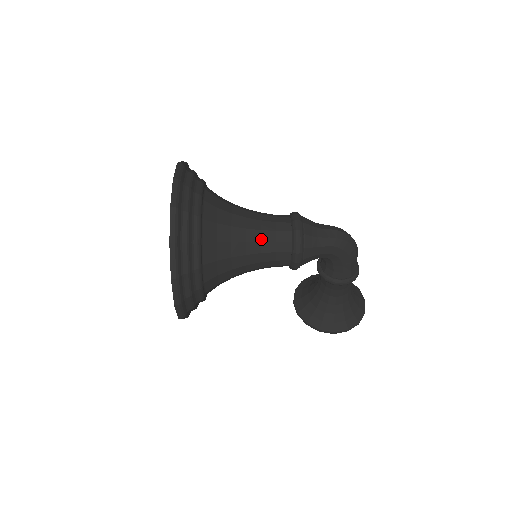
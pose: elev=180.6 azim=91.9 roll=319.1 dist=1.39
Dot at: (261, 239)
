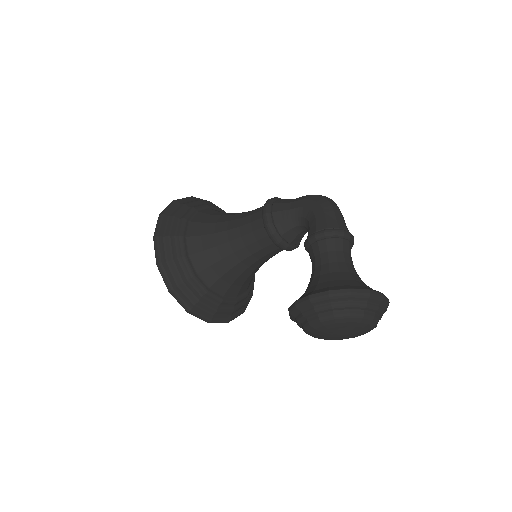
Dot at: (245, 213)
